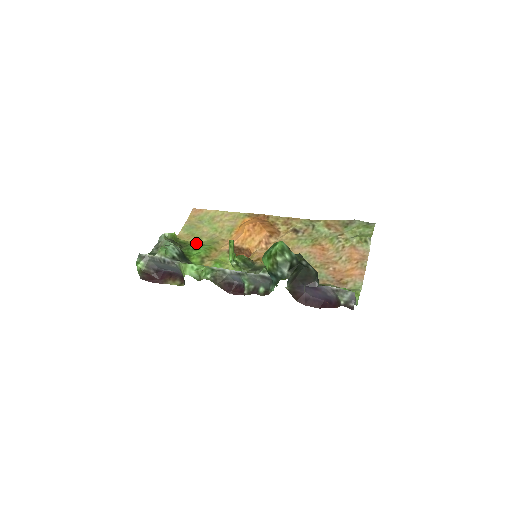
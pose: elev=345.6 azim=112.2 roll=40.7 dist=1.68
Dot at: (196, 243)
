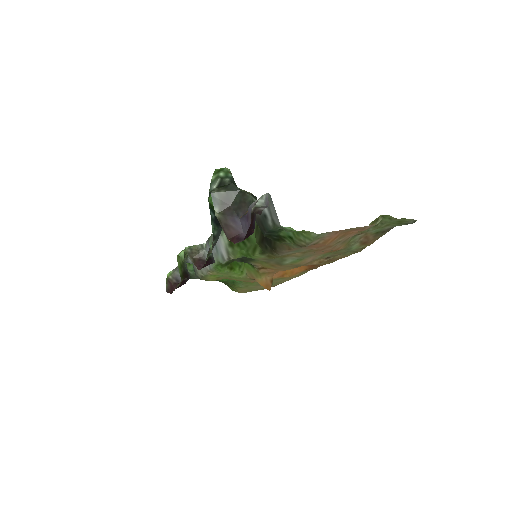
Dot at: (241, 287)
